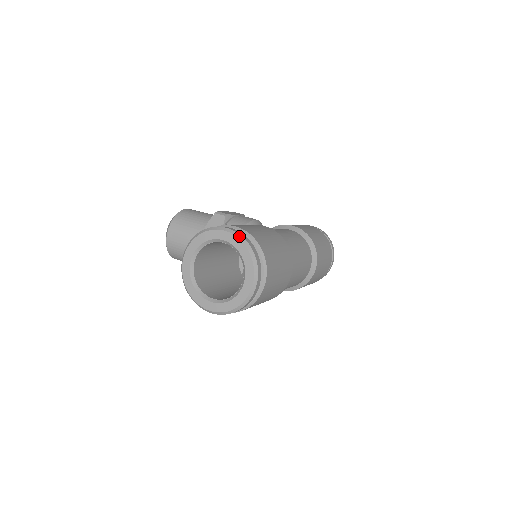
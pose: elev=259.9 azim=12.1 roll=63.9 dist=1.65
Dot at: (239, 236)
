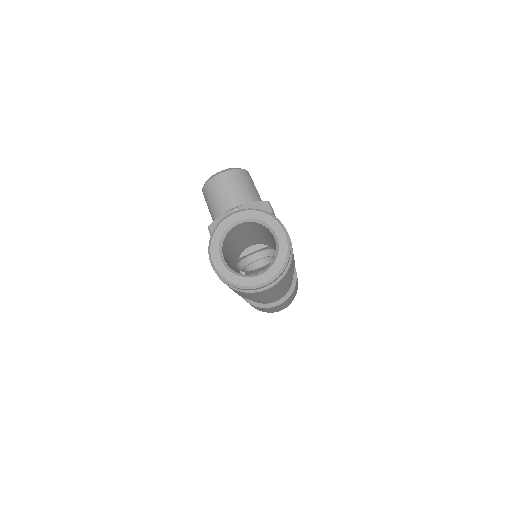
Dot at: (289, 246)
